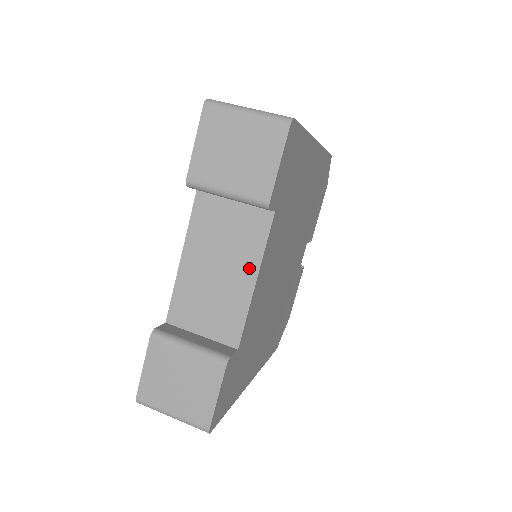
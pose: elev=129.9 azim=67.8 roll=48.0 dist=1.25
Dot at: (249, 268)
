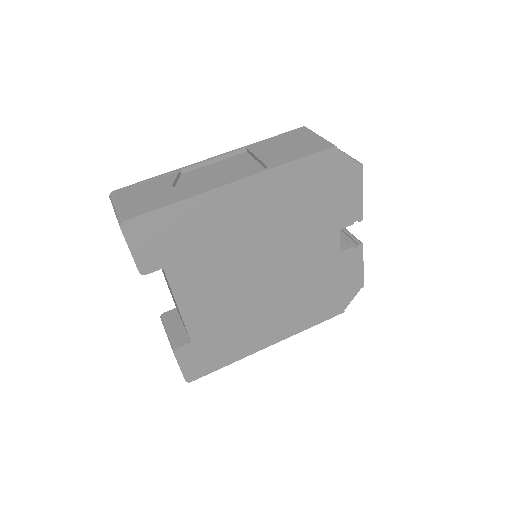
Dot at: occluded
